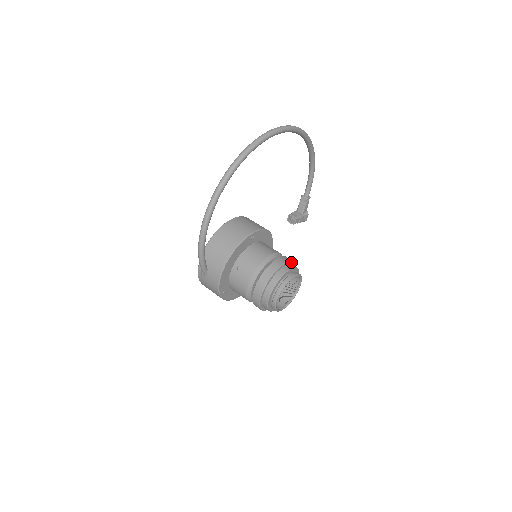
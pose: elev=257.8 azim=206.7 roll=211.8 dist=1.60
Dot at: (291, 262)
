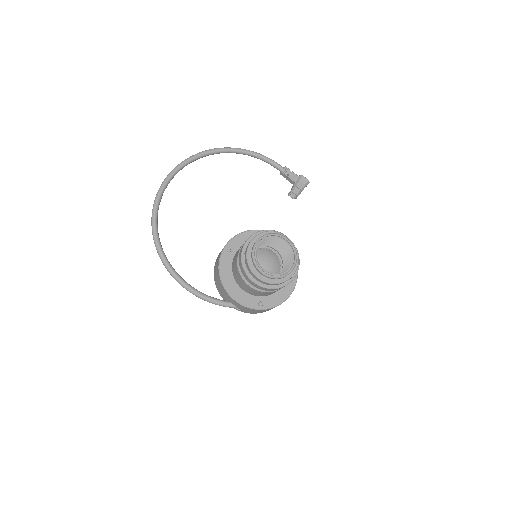
Dot at: (256, 234)
